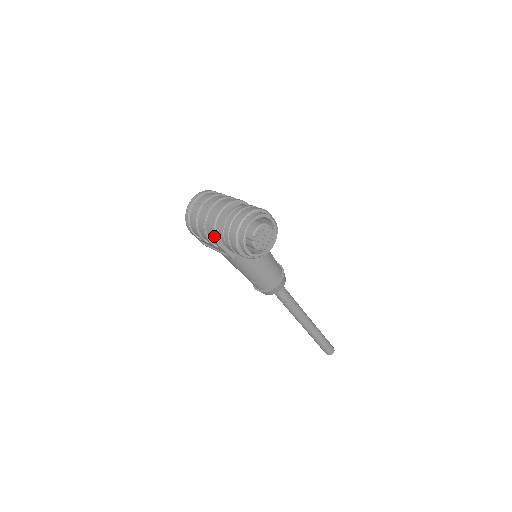
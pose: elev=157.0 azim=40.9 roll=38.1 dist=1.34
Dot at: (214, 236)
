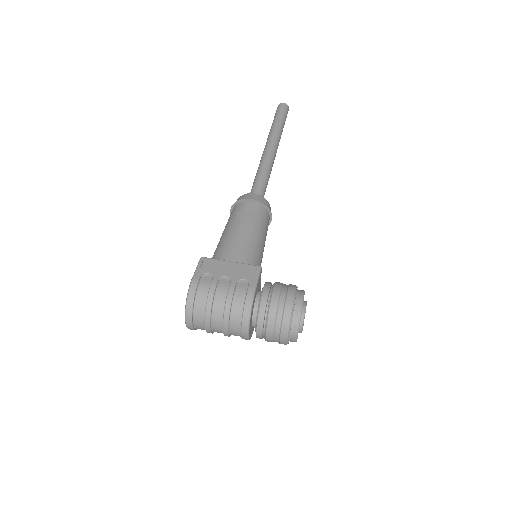
Dot at: occluded
